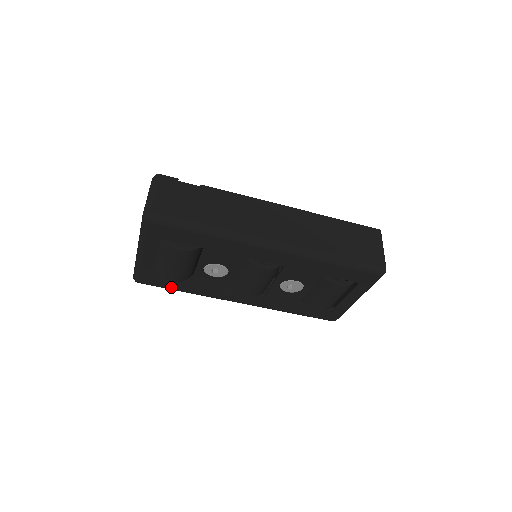
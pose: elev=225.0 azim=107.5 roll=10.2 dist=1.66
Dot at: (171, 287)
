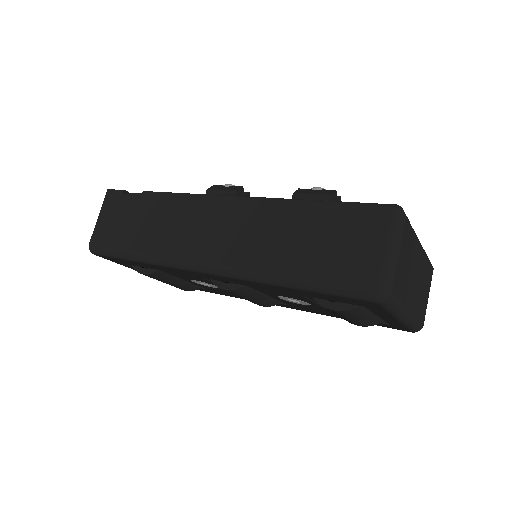
Dot at: (203, 290)
